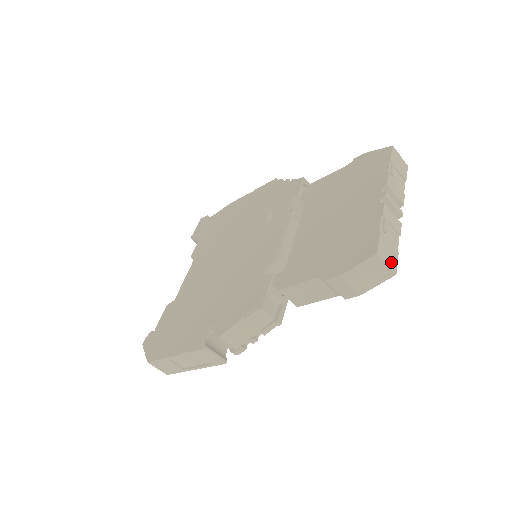
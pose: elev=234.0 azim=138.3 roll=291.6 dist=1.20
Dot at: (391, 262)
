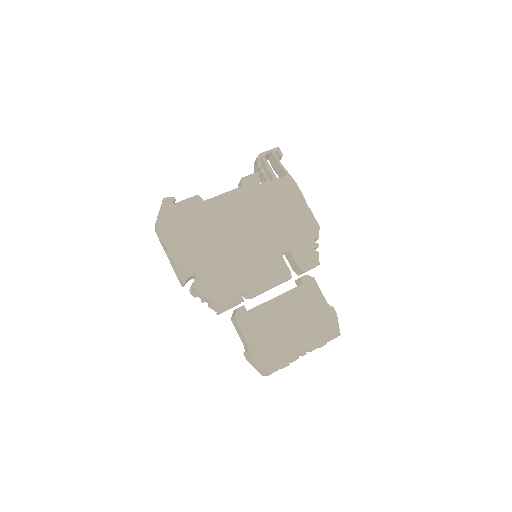
Dot at: occluded
